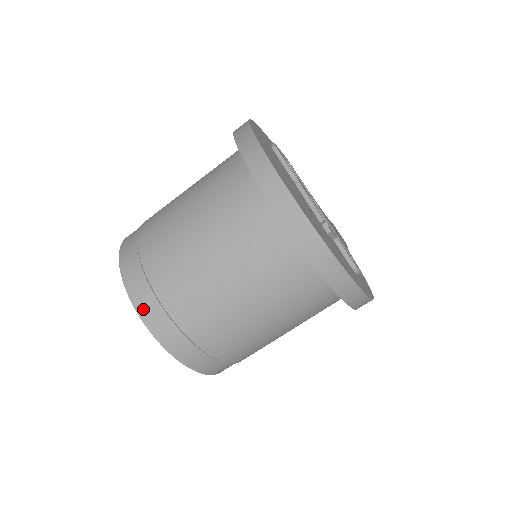
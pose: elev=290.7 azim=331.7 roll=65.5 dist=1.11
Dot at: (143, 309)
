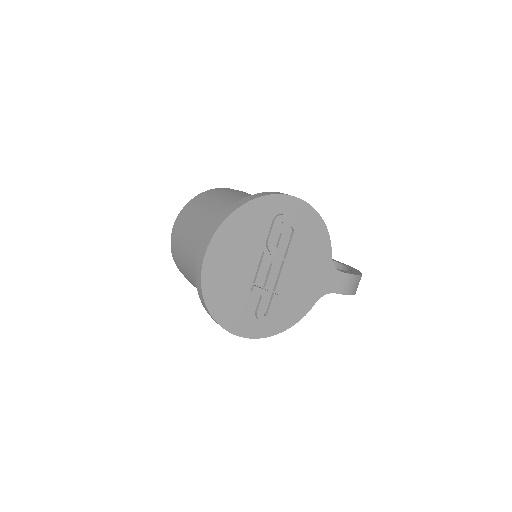
Dot at: (172, 239)
